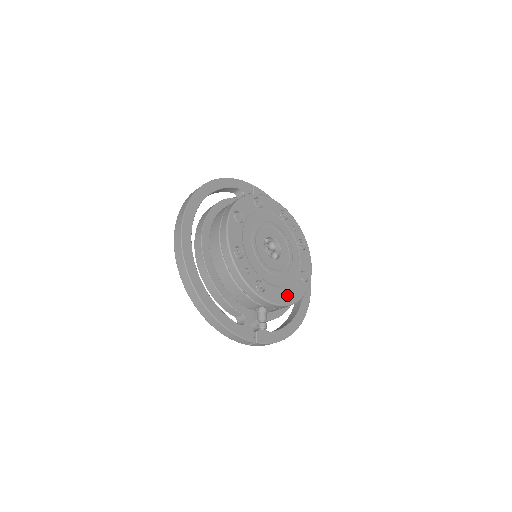
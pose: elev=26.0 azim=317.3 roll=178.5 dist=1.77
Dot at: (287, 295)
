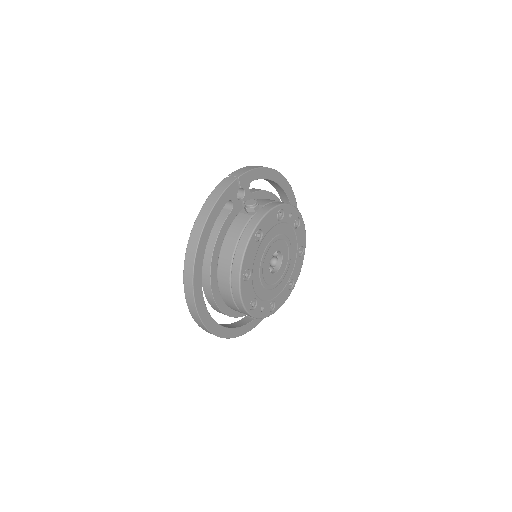
Dot at: (289, 282)
